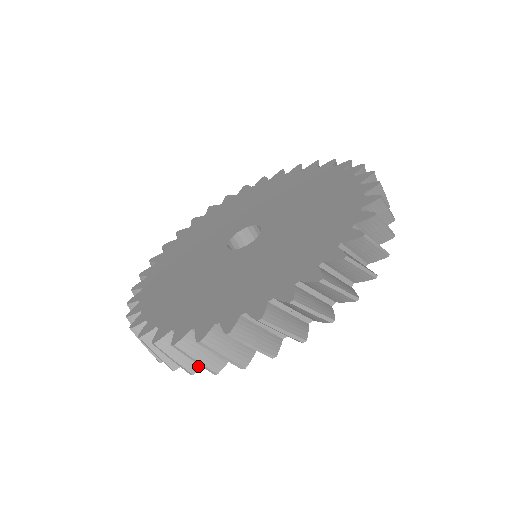
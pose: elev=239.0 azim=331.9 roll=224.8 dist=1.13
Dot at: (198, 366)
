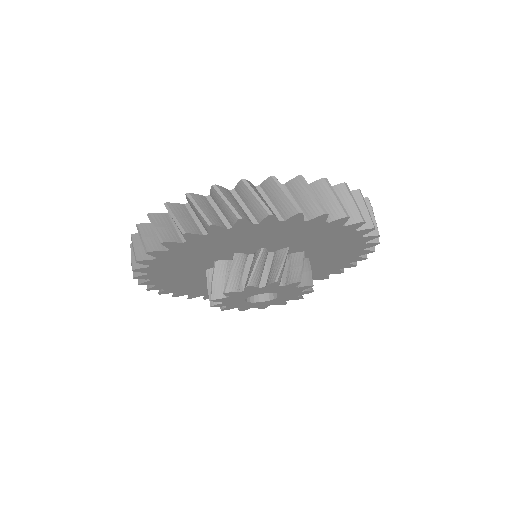
Dot at: (139, 274)
